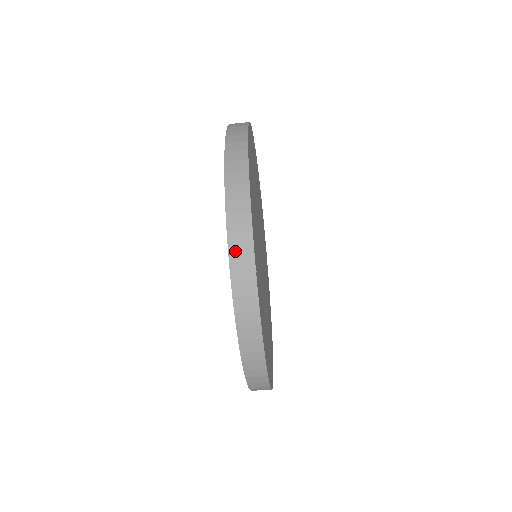
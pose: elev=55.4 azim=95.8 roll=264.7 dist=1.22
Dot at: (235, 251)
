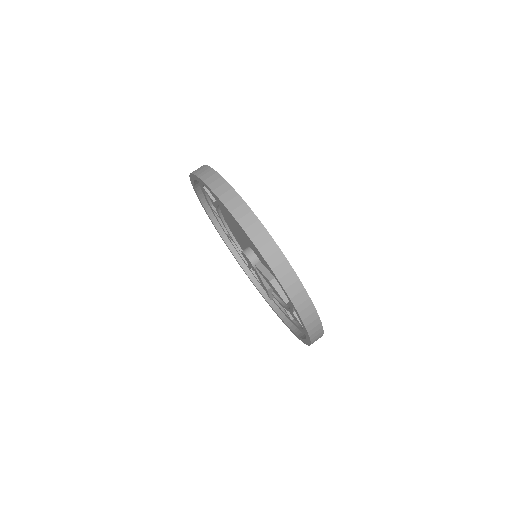
Dot at: occluded
